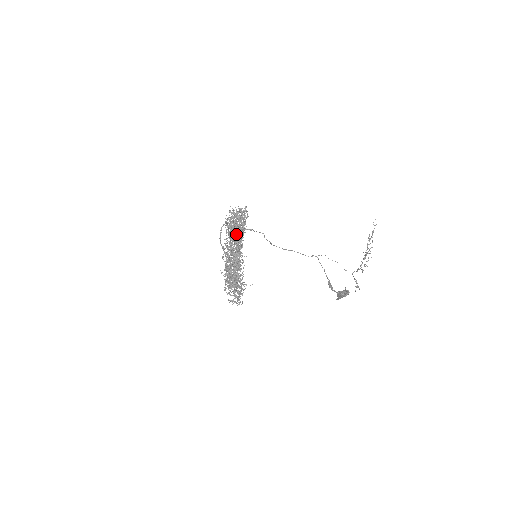
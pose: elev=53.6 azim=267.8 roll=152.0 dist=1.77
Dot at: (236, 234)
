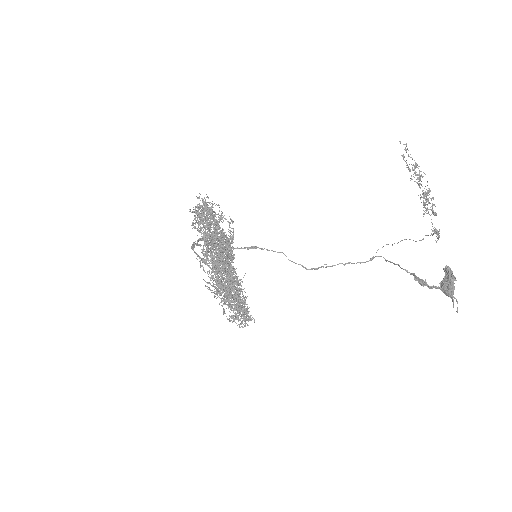
Dot at: occluded
